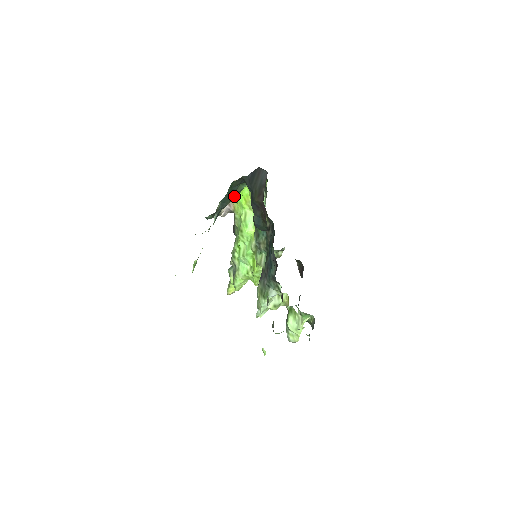
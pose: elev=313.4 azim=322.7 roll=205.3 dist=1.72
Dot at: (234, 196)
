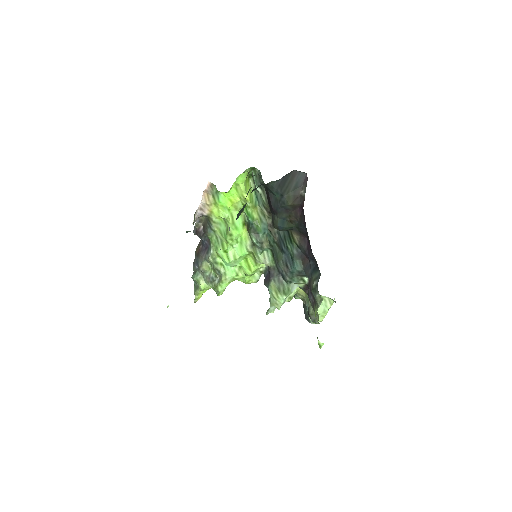
Dot at: occluded
